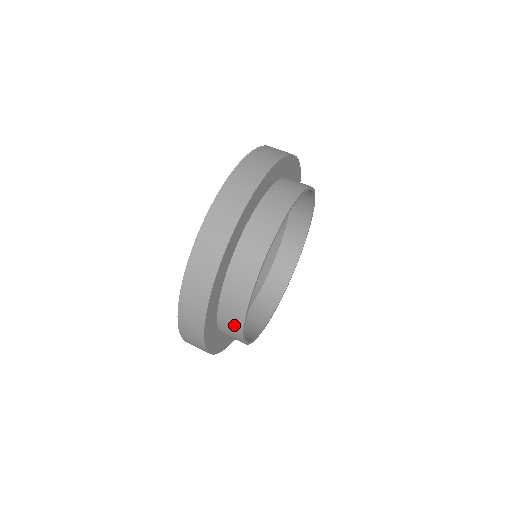
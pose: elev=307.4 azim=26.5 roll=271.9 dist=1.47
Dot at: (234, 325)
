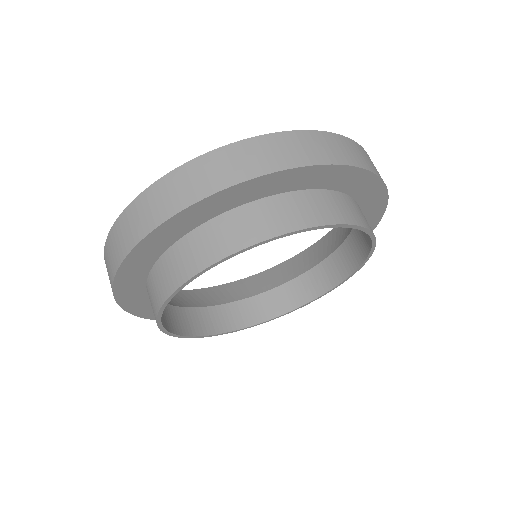
Dot at: occluded
